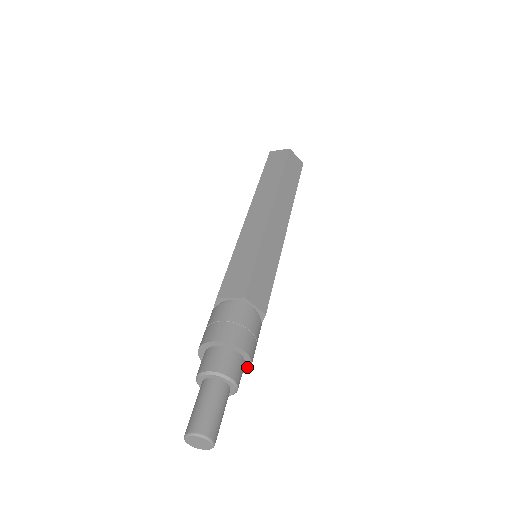
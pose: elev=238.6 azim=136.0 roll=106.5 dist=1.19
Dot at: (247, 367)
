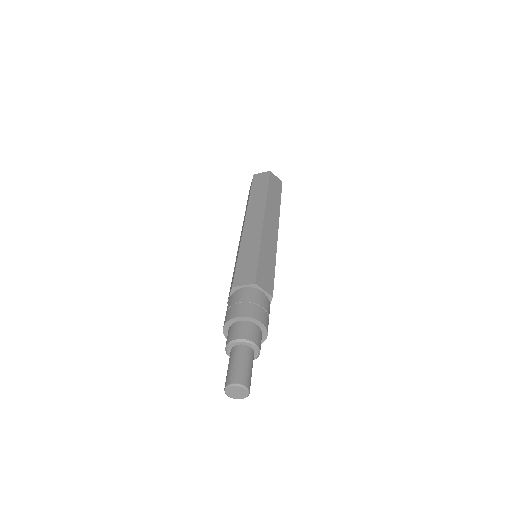
Dot at: (264, 338)
